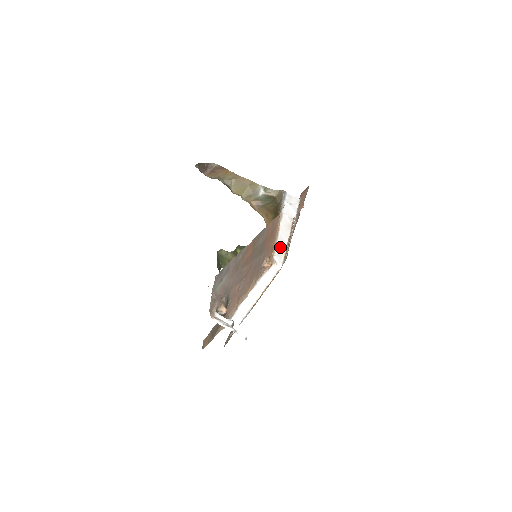
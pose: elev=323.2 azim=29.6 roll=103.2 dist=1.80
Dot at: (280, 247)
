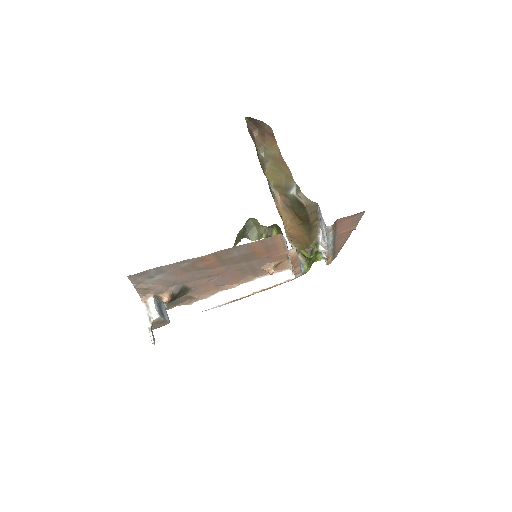
Dot at: occluded
